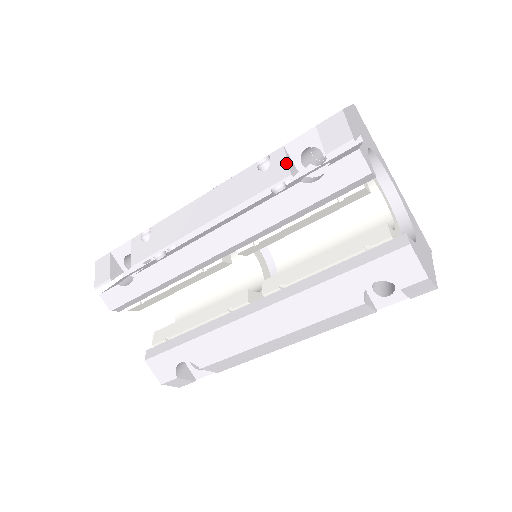
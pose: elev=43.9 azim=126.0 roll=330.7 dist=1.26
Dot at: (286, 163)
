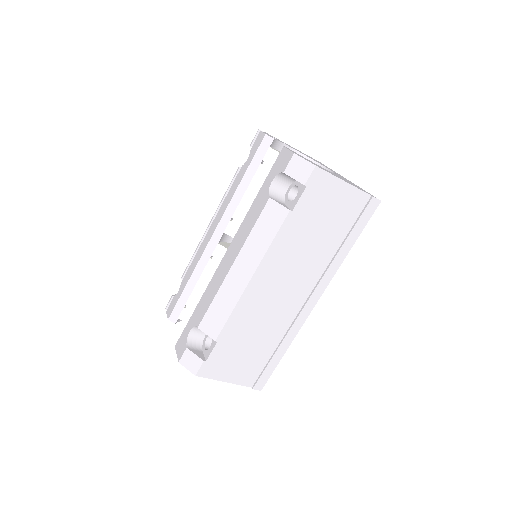
Dot at: occluded
